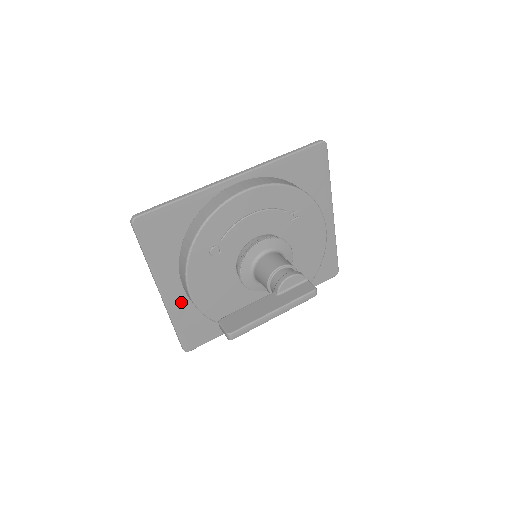
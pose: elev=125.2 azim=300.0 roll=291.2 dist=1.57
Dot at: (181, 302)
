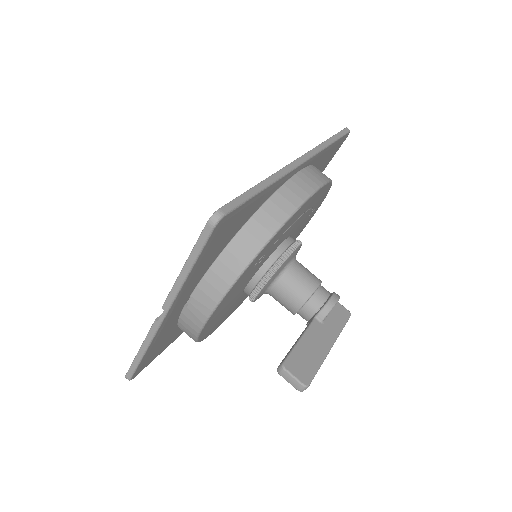
Dot at: (170, 322)
